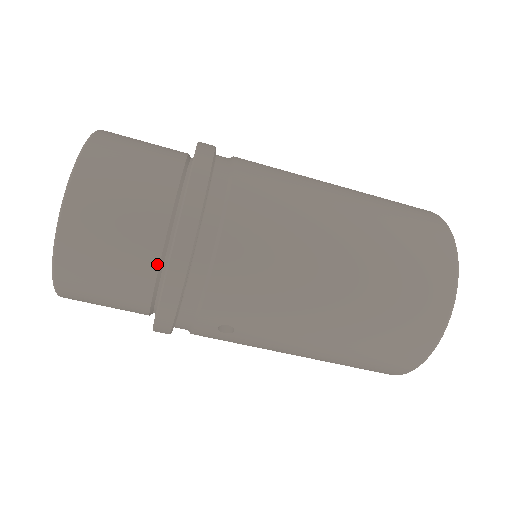
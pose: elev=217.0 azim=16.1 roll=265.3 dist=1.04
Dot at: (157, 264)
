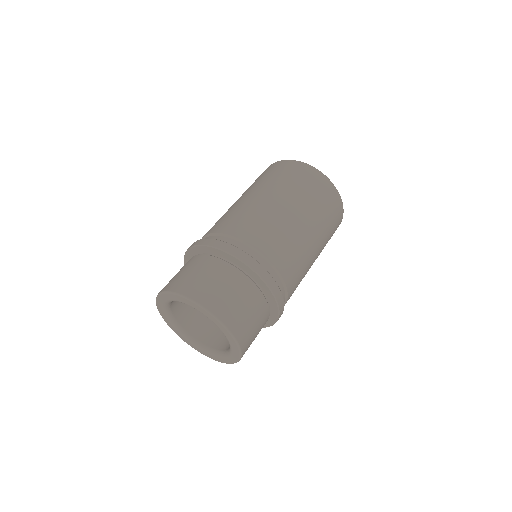
Dot at: occluded
